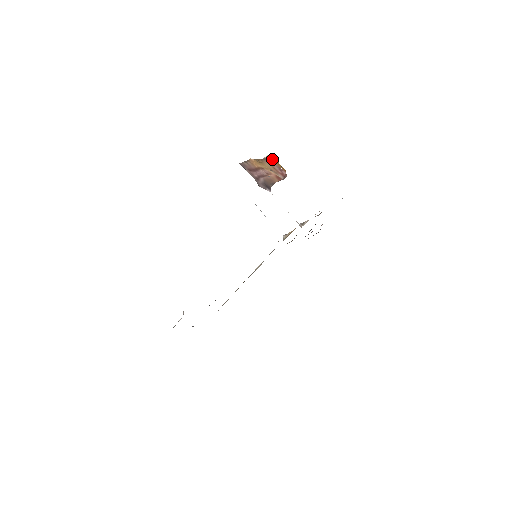
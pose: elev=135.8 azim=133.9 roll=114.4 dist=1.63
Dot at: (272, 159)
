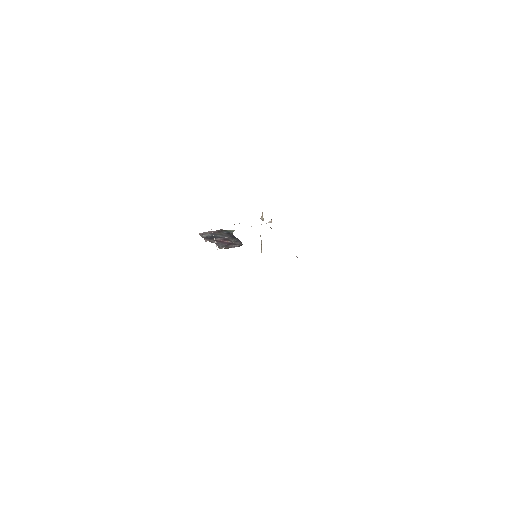
Dot at: occluded
